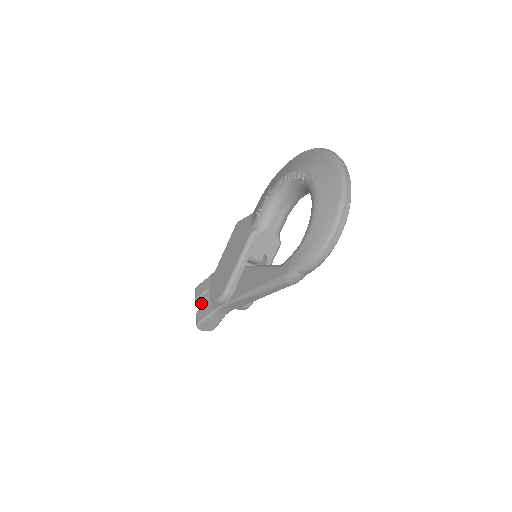
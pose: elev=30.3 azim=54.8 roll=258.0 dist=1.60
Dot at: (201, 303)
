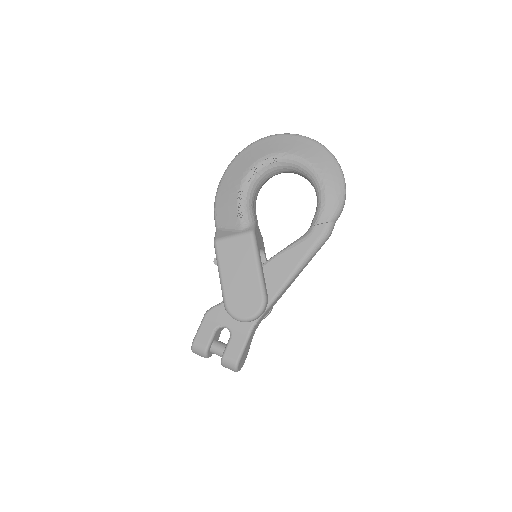
Dot at: (215, 349)
